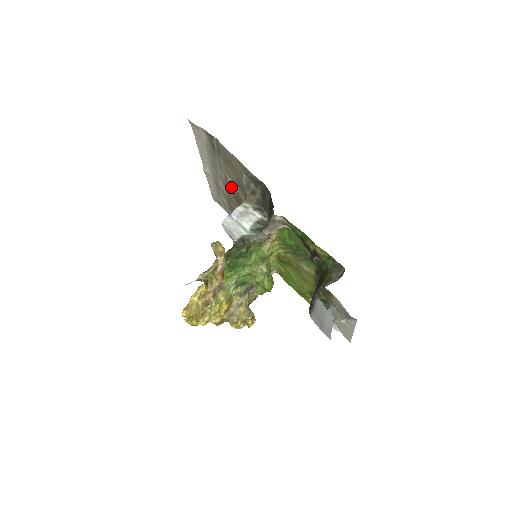
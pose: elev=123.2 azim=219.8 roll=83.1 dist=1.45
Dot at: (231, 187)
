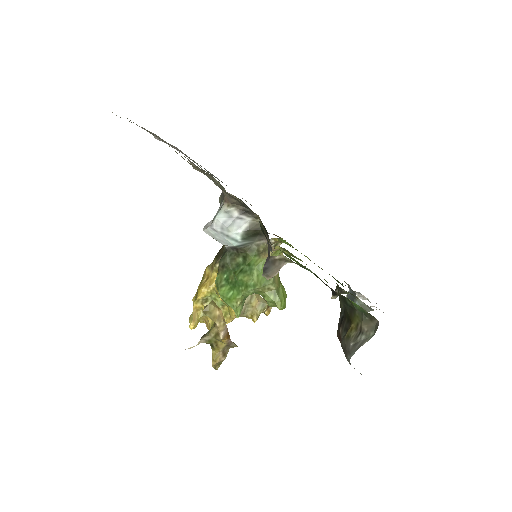
Dot at: occluded
